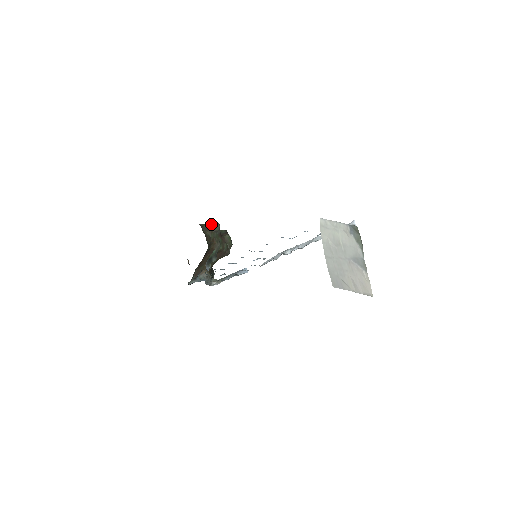
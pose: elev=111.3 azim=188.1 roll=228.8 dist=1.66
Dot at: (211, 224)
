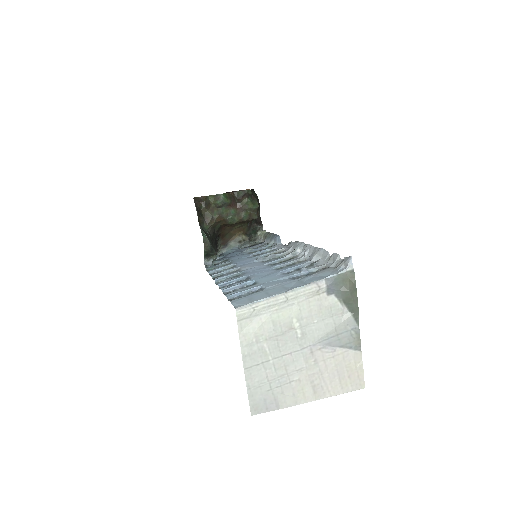
Dot at: (212, 198)
